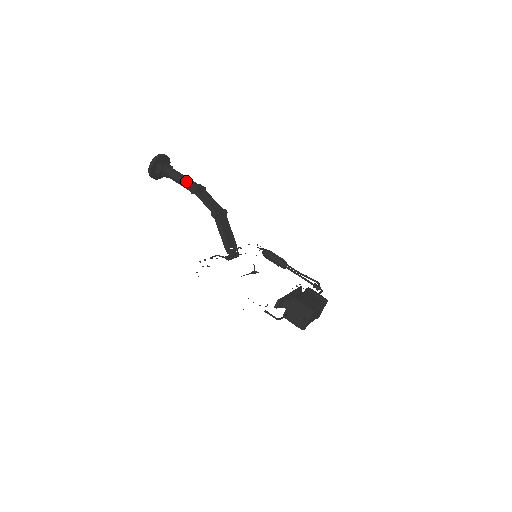
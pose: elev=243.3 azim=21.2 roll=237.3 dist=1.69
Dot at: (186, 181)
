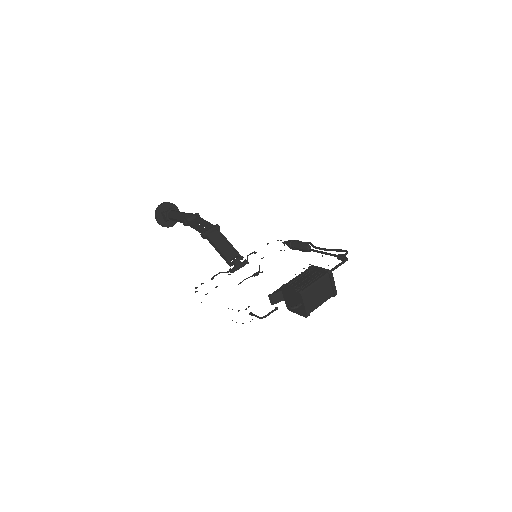
Dot at: (180, 217)
